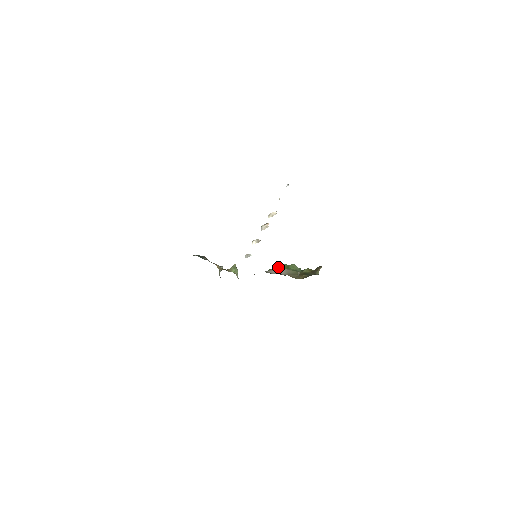
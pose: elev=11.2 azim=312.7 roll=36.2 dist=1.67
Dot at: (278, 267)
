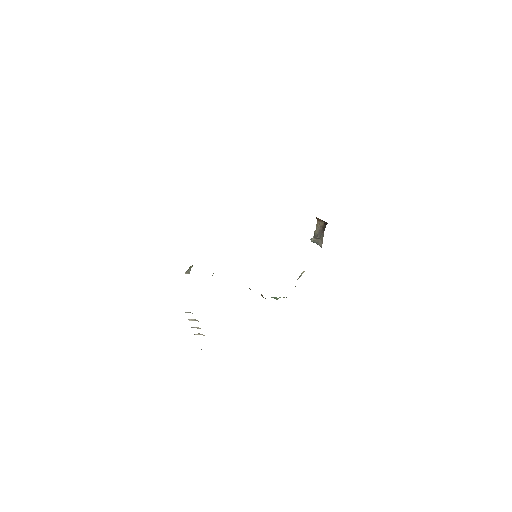
Dot at: occluded
